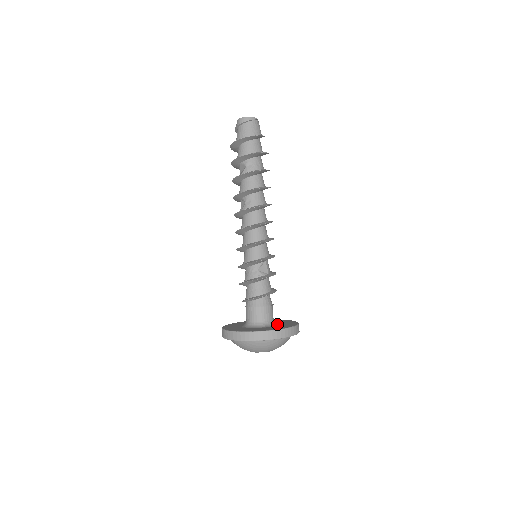
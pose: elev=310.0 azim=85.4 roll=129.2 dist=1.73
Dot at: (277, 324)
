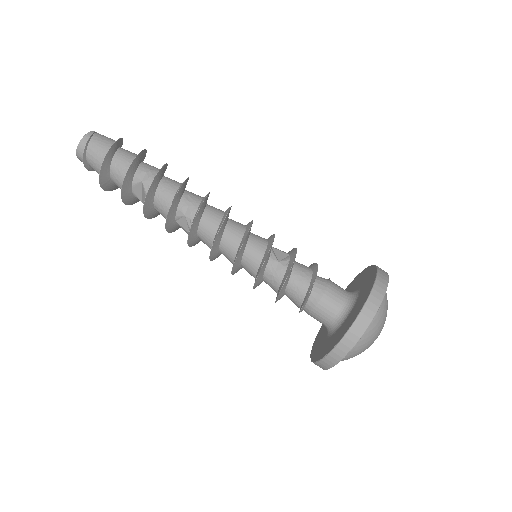
Dot at: (356, 290)
